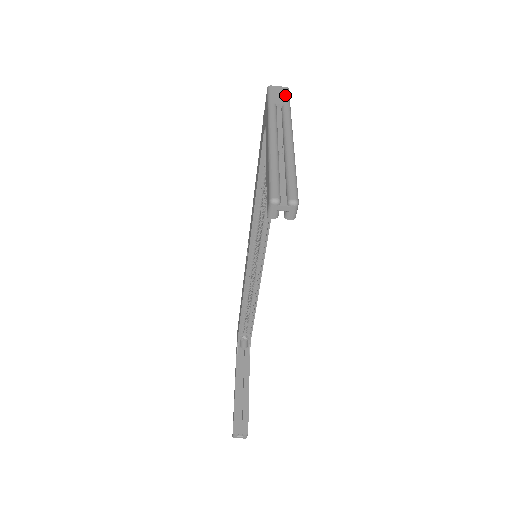
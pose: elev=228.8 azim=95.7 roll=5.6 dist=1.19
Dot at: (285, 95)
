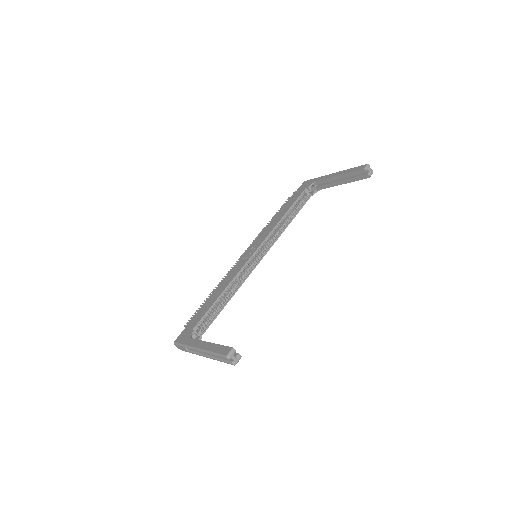
Dot at: occluded
